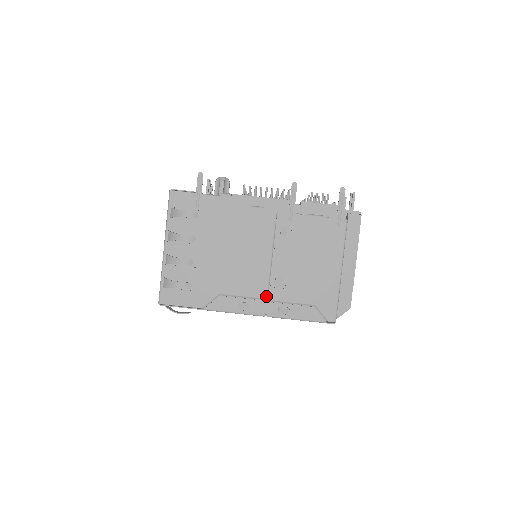
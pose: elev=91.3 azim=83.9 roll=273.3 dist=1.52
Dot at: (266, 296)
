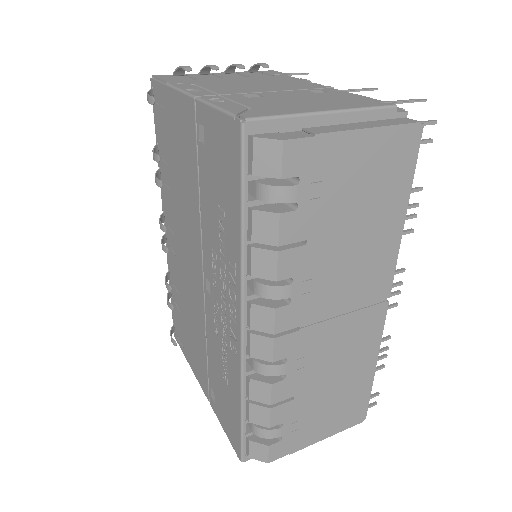
Dot at: (224, 94)
